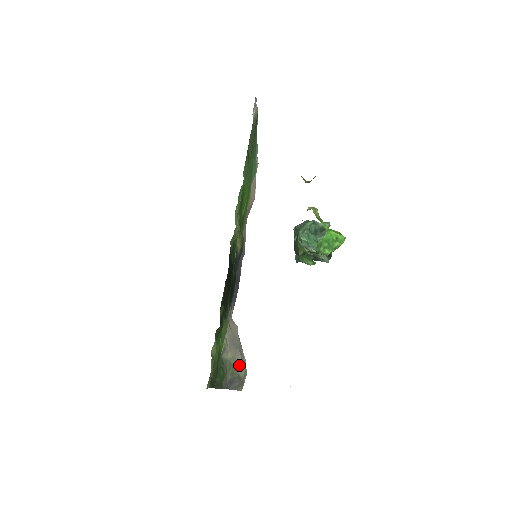
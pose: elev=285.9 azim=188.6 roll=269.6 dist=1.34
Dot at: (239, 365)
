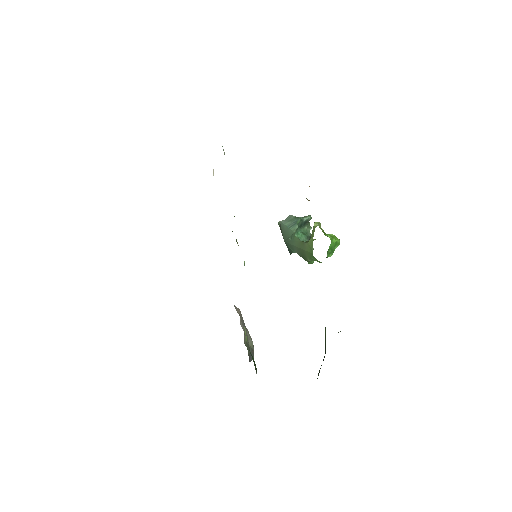
Dot at: (249, 340)
